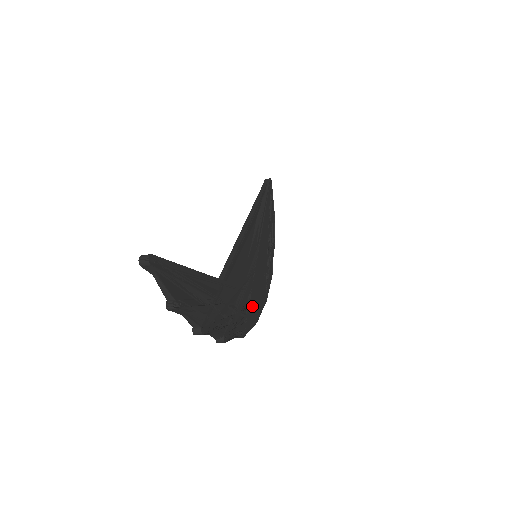
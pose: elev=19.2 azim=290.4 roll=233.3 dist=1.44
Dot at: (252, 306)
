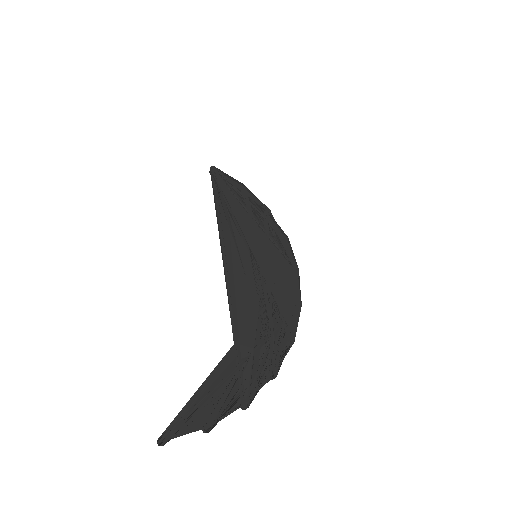
Dot at: (284, 305)
